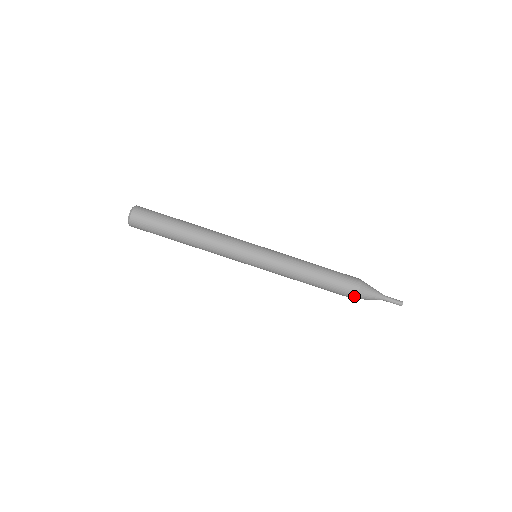
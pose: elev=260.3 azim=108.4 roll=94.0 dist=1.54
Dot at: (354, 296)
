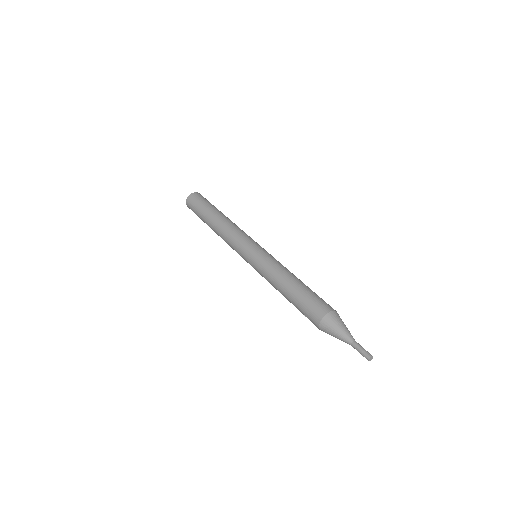
Dot at: (319, 321)
